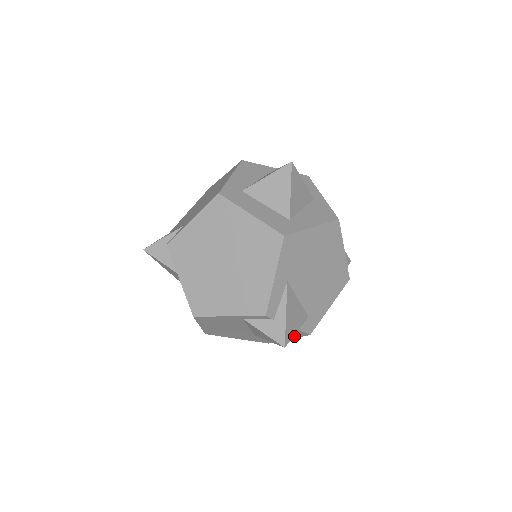
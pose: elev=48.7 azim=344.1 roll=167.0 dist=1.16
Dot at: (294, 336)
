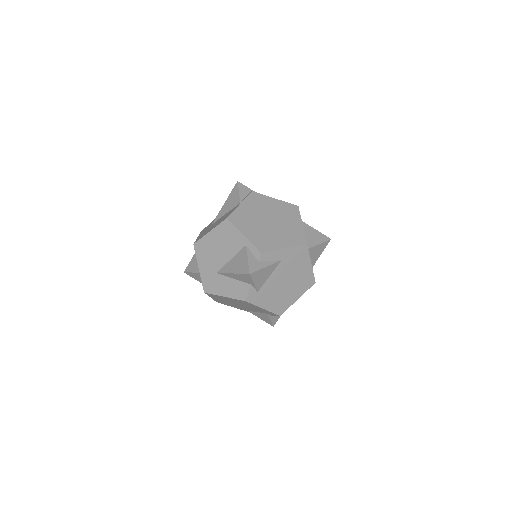
Dot at: (234, 295)
